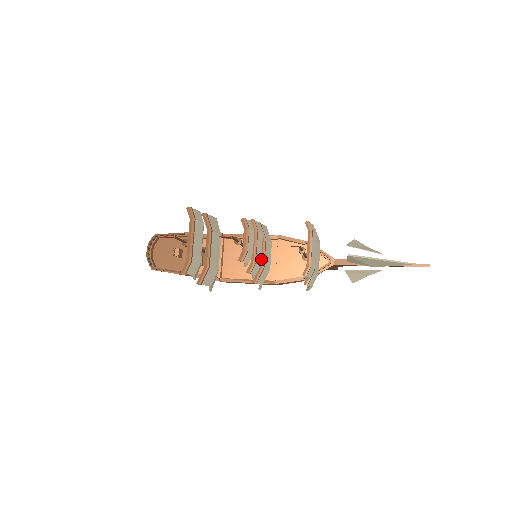
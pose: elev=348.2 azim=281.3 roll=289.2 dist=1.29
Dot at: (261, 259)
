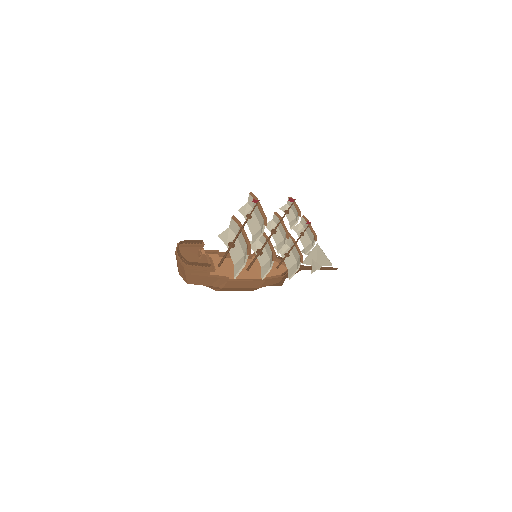
Dot at: (272, 248)
